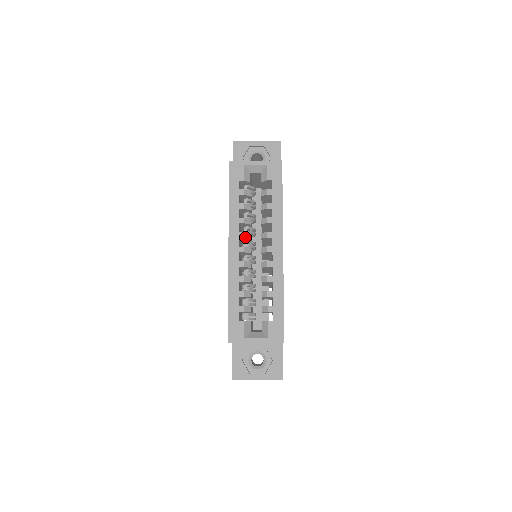
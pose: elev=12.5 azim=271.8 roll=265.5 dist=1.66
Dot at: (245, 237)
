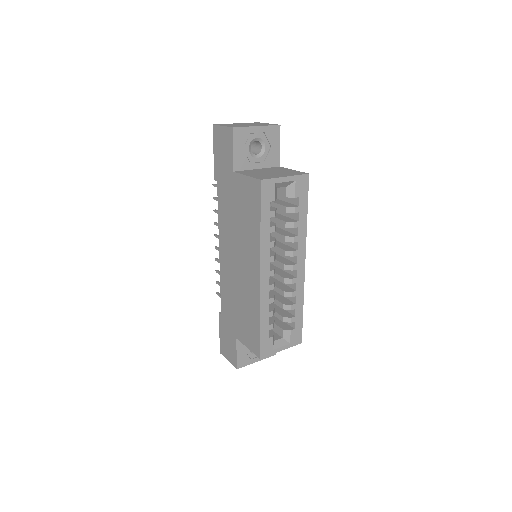
Dot at: (274, 260)
